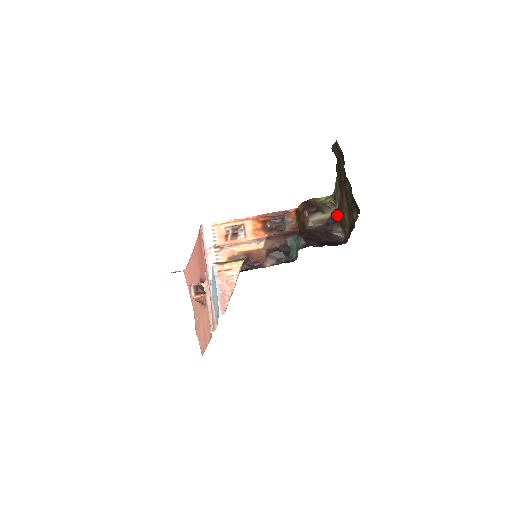
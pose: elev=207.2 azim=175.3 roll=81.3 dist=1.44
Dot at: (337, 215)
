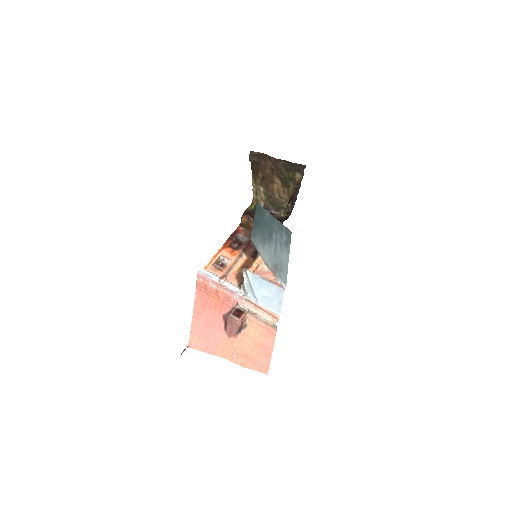
Dot at: (269, 207)
